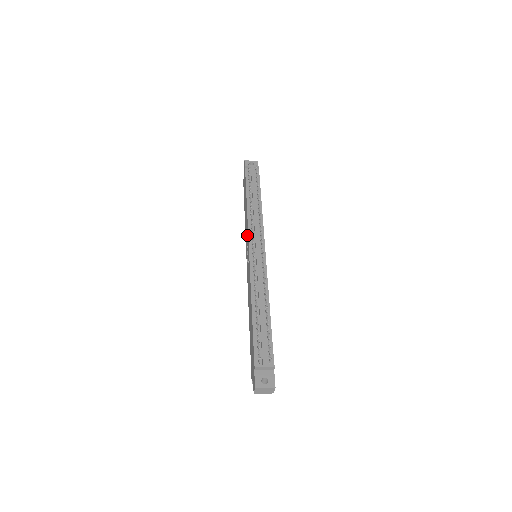
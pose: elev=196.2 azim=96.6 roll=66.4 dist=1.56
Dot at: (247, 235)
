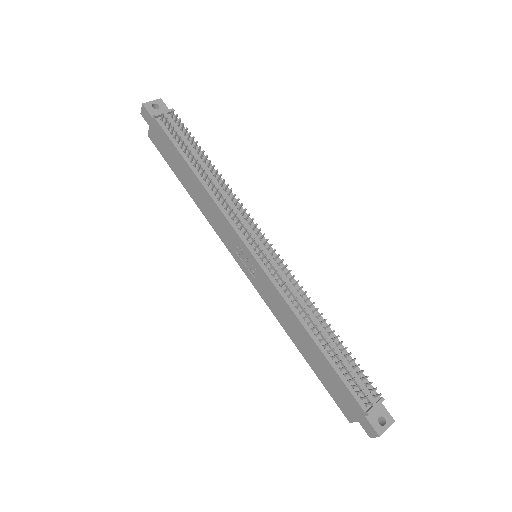
Dot at: (229, 231)
